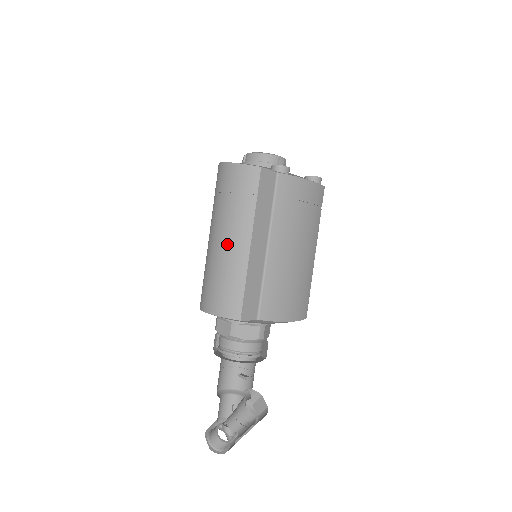
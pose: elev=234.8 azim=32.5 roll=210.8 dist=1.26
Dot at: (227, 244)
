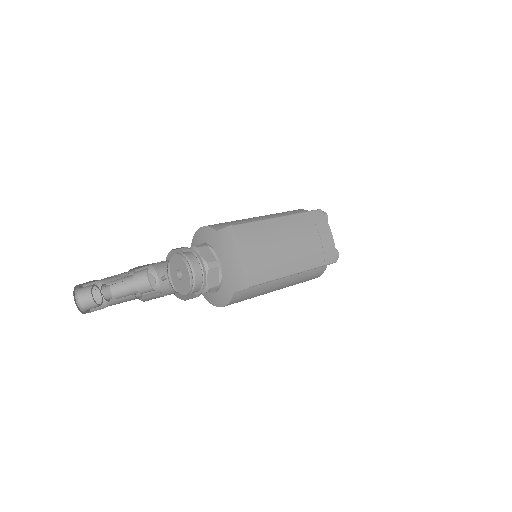
Dot at: (254, 217)
